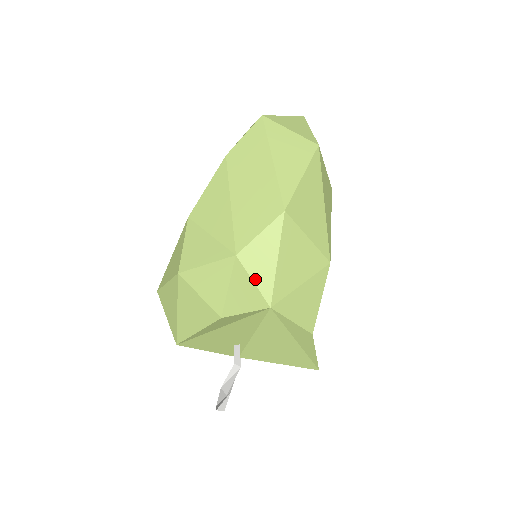
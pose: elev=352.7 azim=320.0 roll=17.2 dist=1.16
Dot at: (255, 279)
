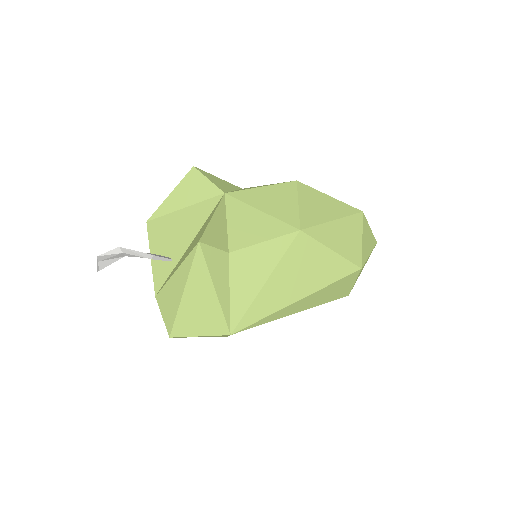
Dot at: occluded
